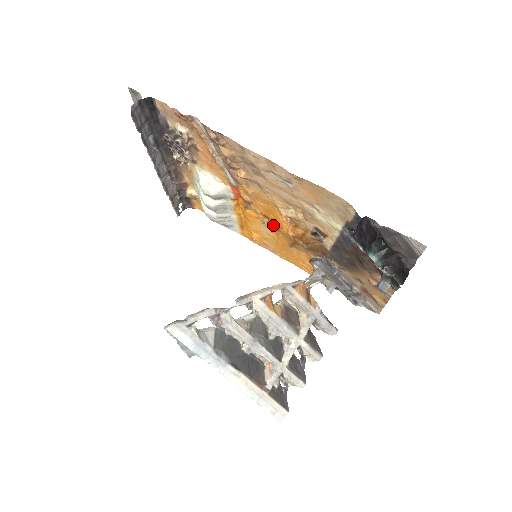
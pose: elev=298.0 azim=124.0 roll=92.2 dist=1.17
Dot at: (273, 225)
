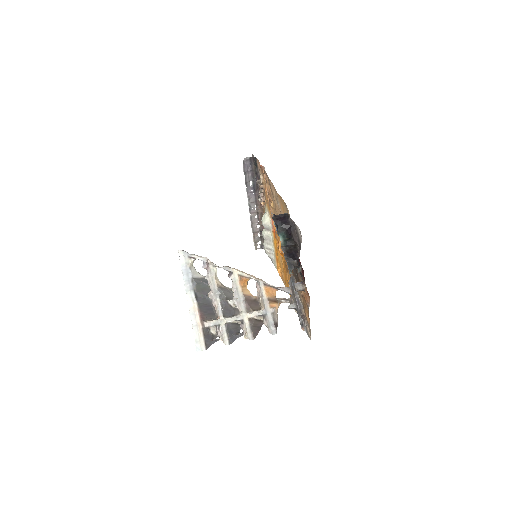
Dot at: occluded
